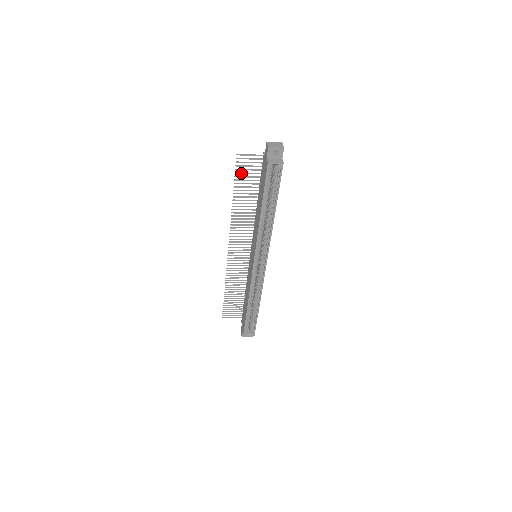
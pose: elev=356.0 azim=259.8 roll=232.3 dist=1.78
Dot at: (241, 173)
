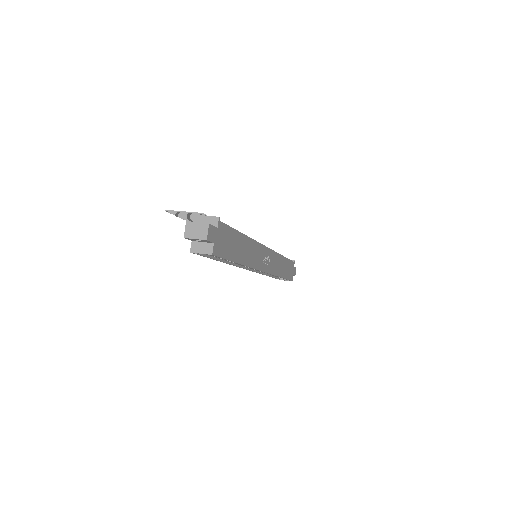
Dot at: (186, 218)
